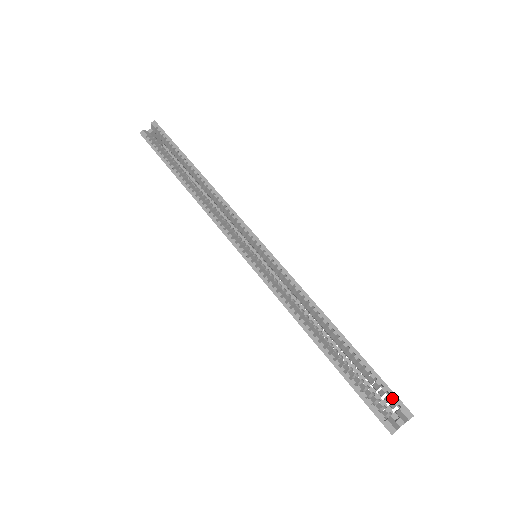
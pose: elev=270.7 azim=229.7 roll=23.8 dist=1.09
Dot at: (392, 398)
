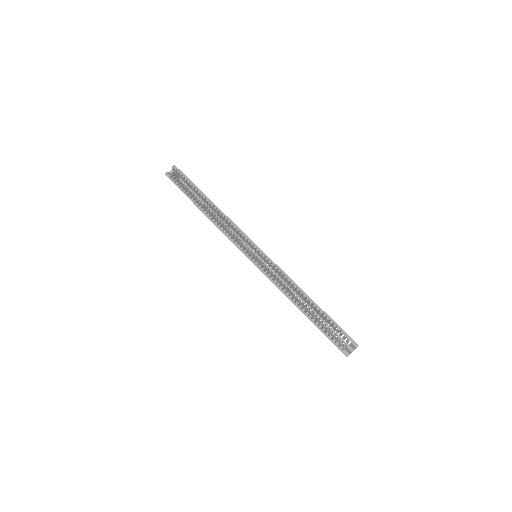
Dot at: (347, 337)
